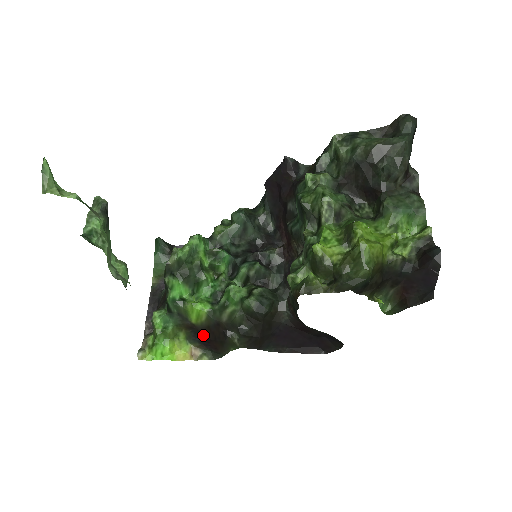
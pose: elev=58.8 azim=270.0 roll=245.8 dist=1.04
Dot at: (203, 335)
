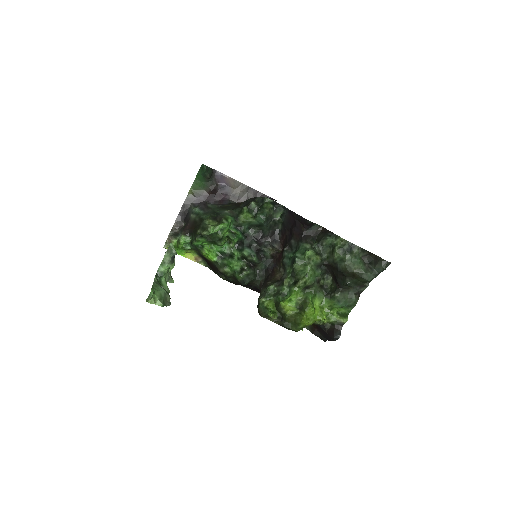
Dot at: (206, 260)
